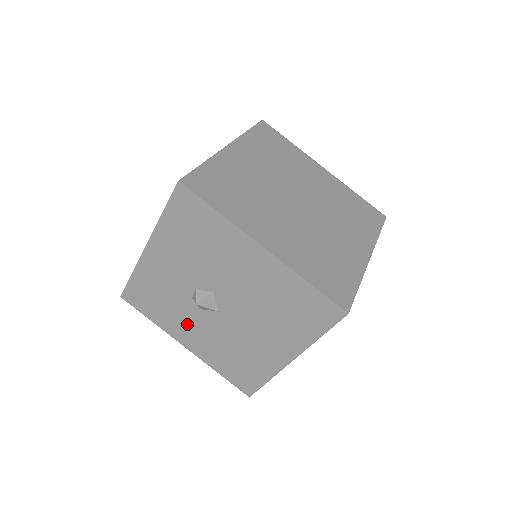
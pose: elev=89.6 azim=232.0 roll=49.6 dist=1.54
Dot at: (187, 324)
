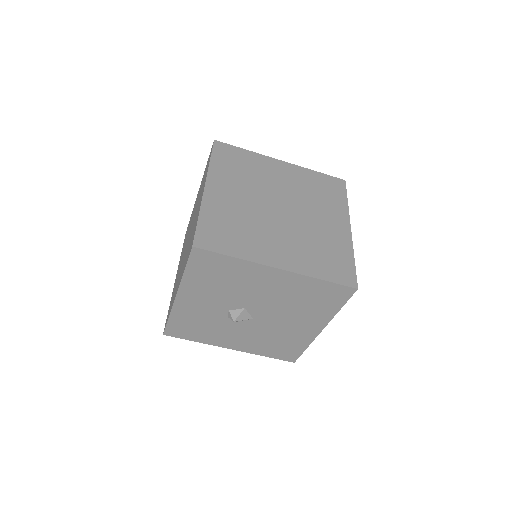
Dot at: (228, 334)
